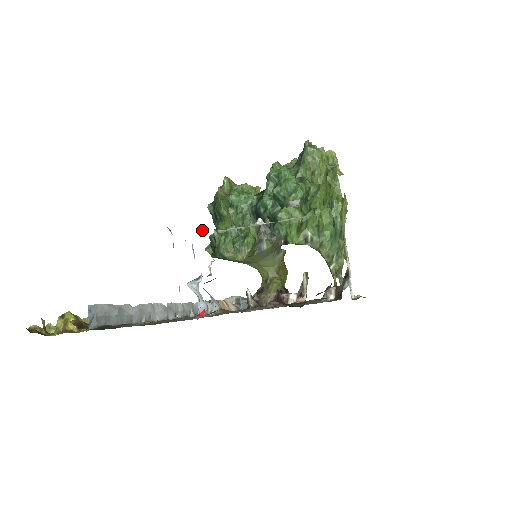
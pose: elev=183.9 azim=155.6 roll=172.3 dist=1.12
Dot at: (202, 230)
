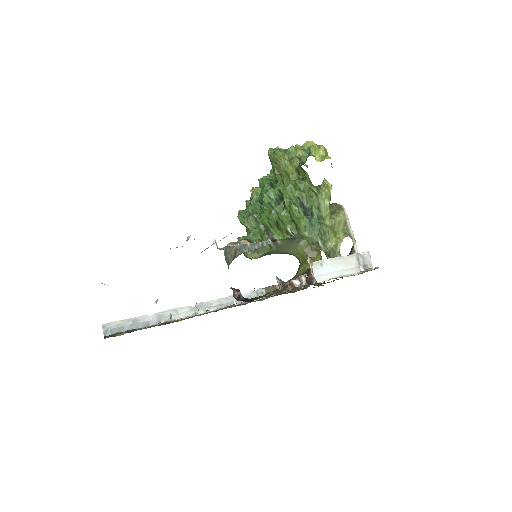
Dot at: occluded
